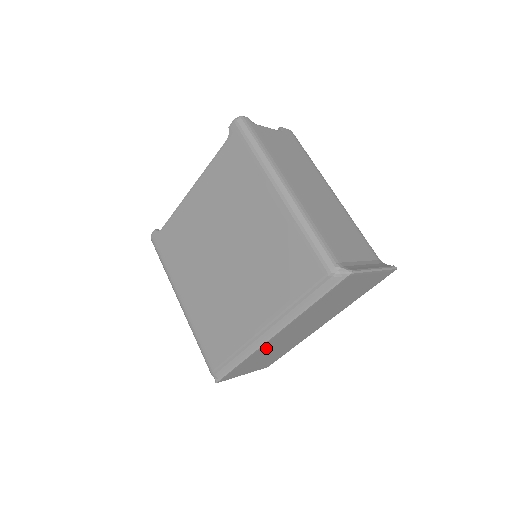
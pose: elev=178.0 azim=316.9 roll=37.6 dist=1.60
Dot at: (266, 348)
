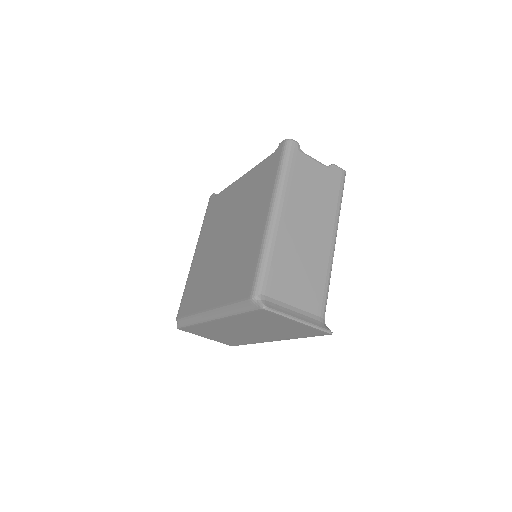
Dot at: (213, 327)
